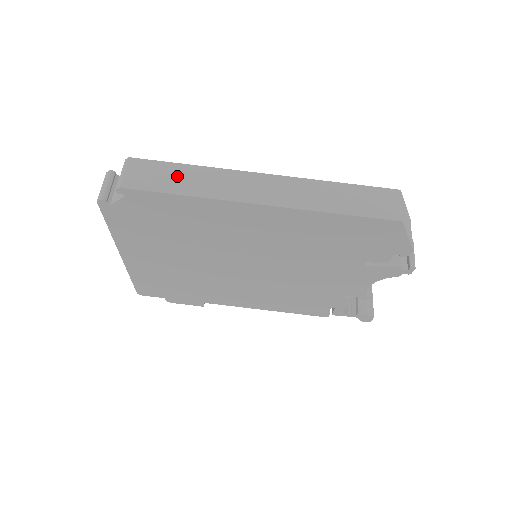
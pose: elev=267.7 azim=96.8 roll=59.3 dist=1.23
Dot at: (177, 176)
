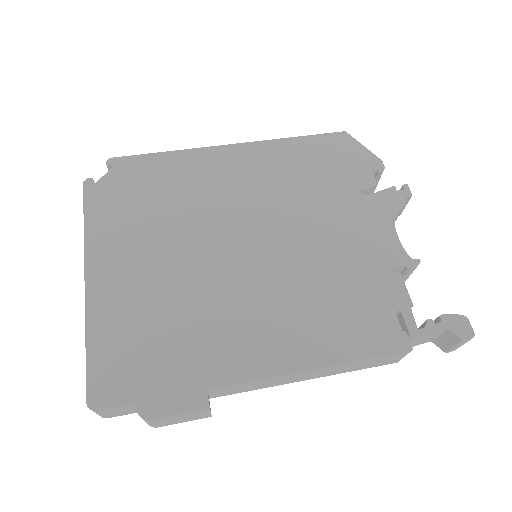
Dot at: occluded
